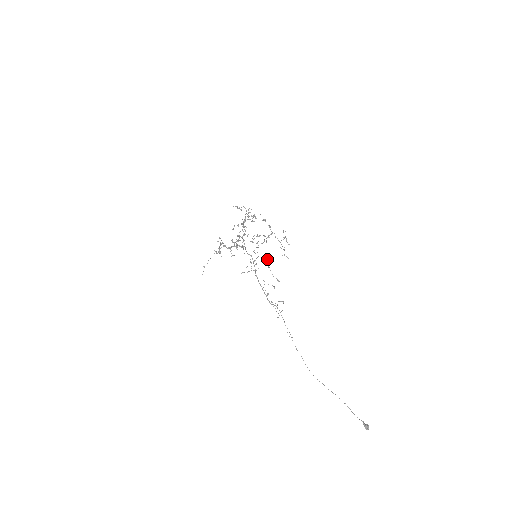
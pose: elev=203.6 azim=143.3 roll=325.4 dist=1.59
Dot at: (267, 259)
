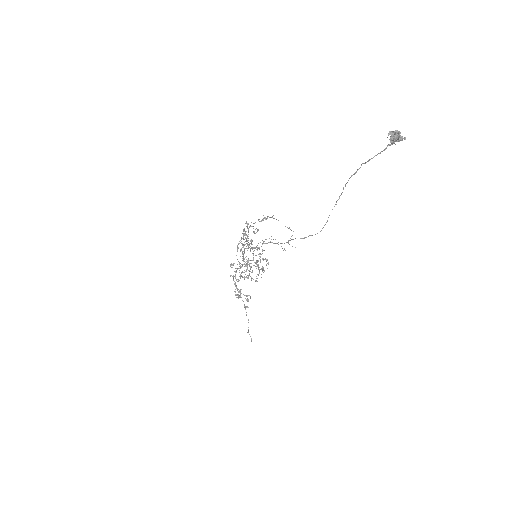
Dot at: occluded
